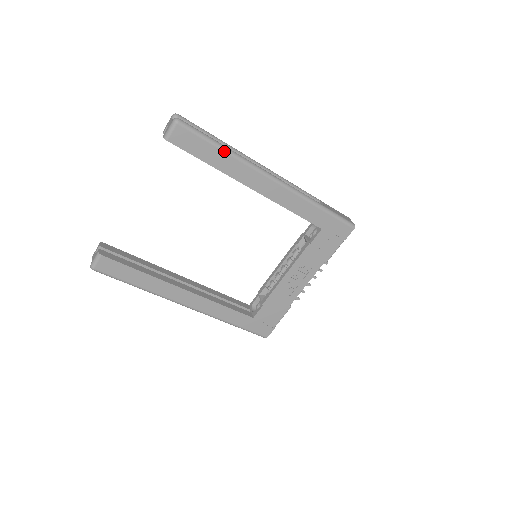
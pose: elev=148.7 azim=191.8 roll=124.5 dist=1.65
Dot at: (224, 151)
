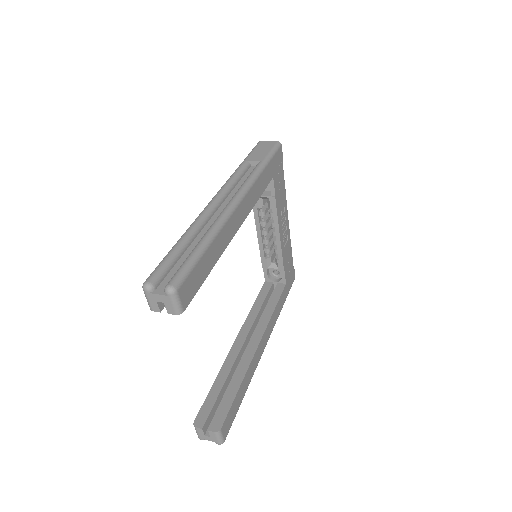
Dot at: (209, 245)
